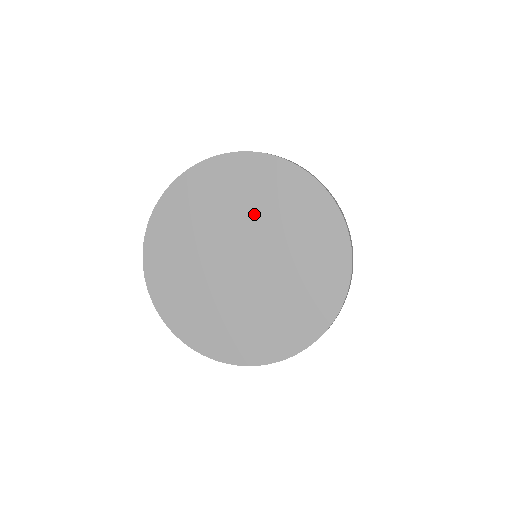
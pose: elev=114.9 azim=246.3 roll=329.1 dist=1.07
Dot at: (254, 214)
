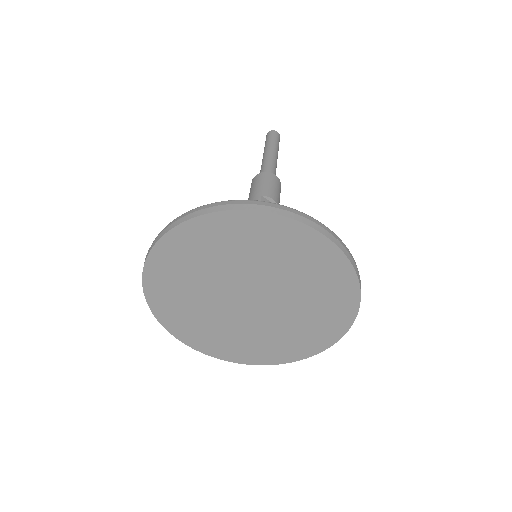
Dot at: (274, 270)
